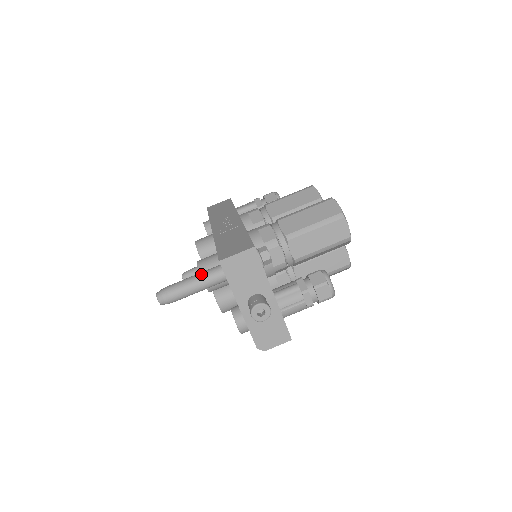
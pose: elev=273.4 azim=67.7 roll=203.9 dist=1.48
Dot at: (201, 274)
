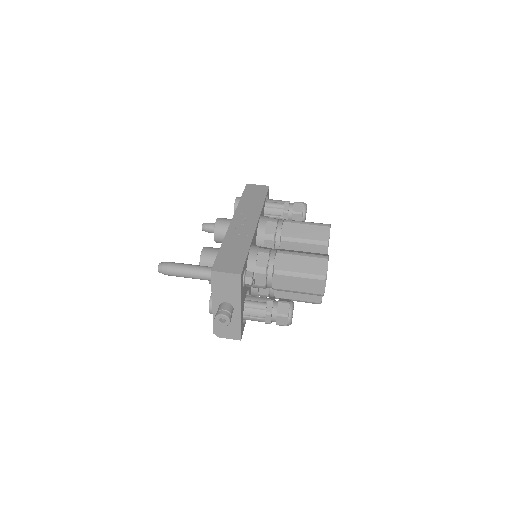
Dot at: (196, 268)
